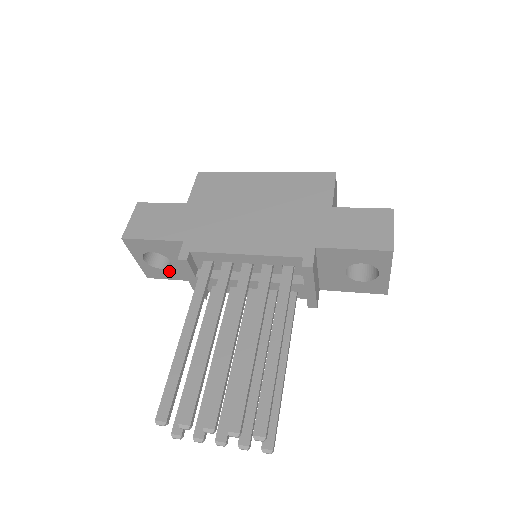
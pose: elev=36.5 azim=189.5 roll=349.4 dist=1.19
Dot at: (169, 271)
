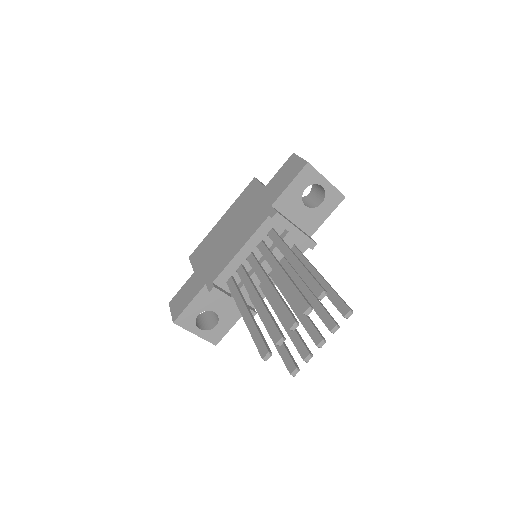
Dot at: (222, 323)
